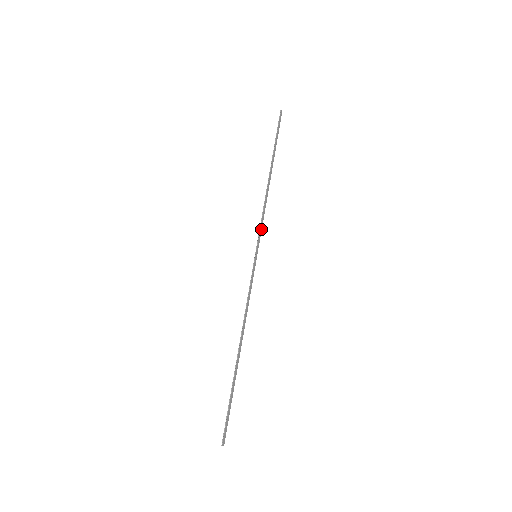
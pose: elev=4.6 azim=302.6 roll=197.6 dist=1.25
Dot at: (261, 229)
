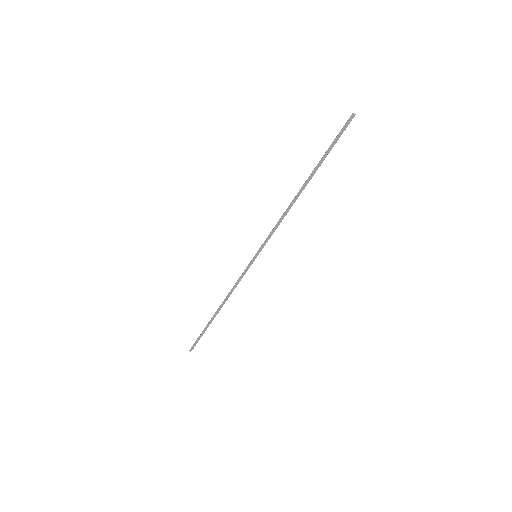
Dot at: (270, 236)
